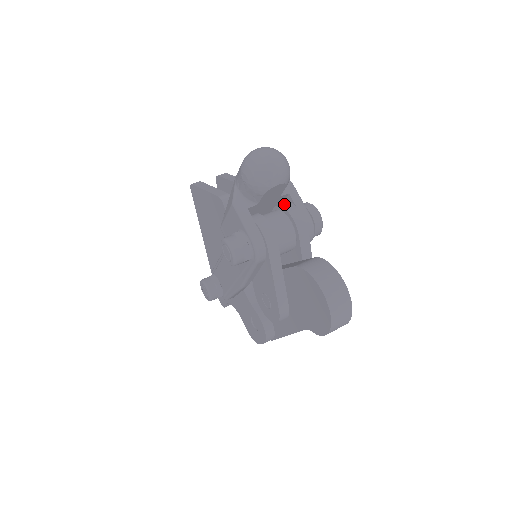
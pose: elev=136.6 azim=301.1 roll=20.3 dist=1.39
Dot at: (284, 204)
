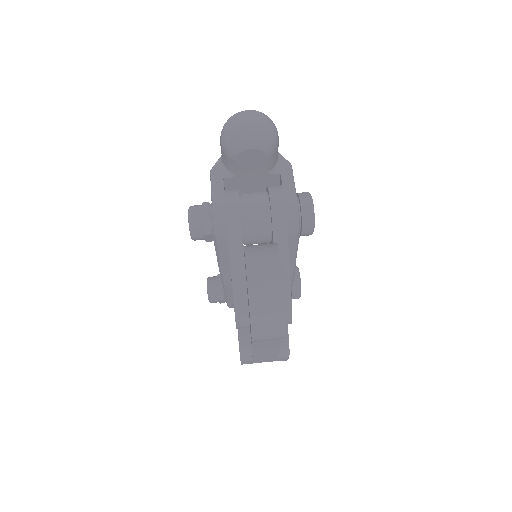
Dot at: occluded
